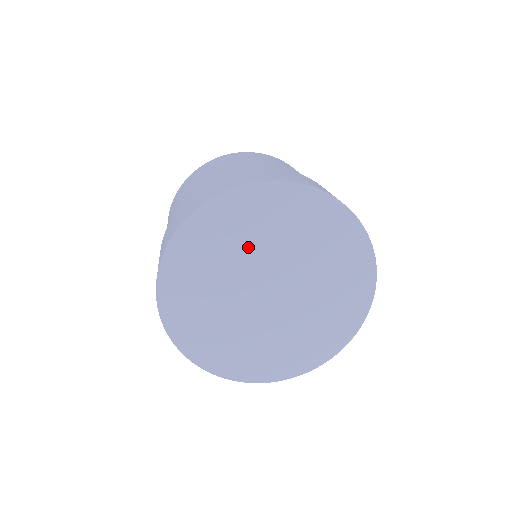
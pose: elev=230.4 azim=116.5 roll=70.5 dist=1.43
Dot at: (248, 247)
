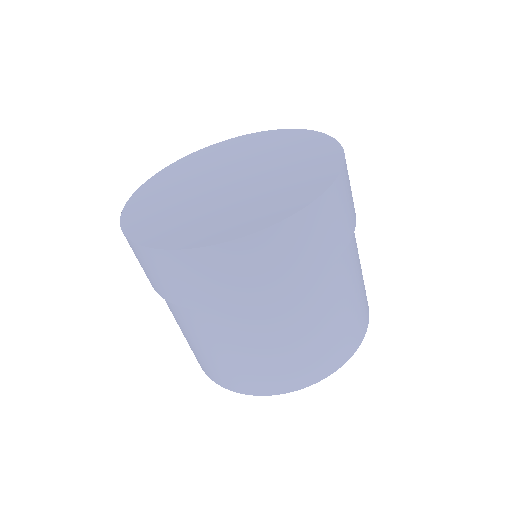
Dot at: (184, 183)
